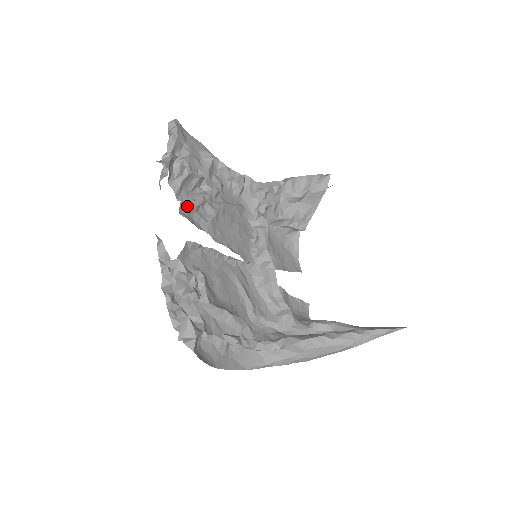
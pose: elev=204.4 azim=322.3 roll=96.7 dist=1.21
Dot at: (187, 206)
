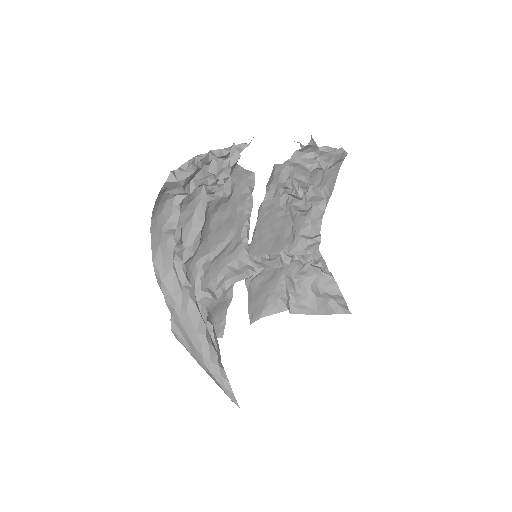
Dot at: (282, 173)
